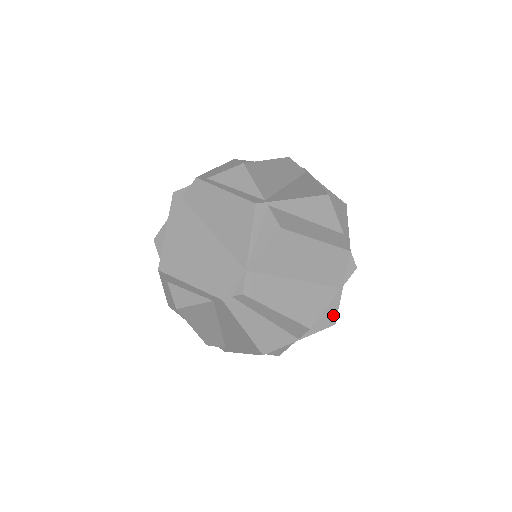
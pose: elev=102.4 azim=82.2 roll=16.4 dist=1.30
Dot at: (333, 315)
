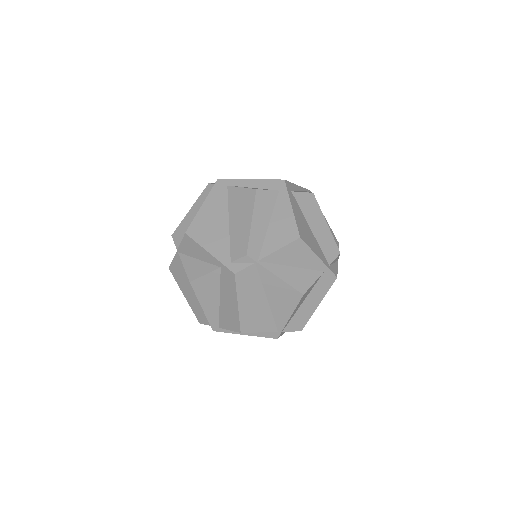
Dot at: occluded
